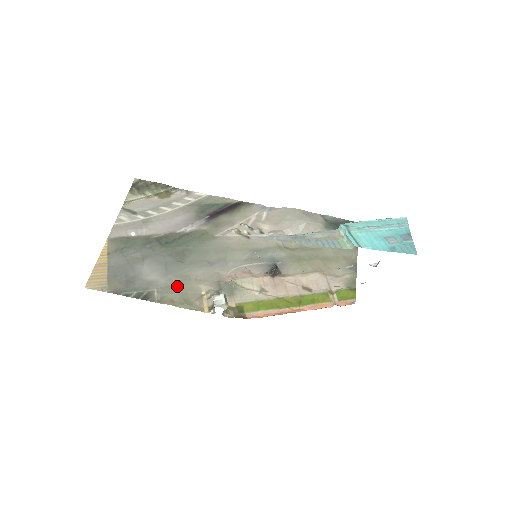
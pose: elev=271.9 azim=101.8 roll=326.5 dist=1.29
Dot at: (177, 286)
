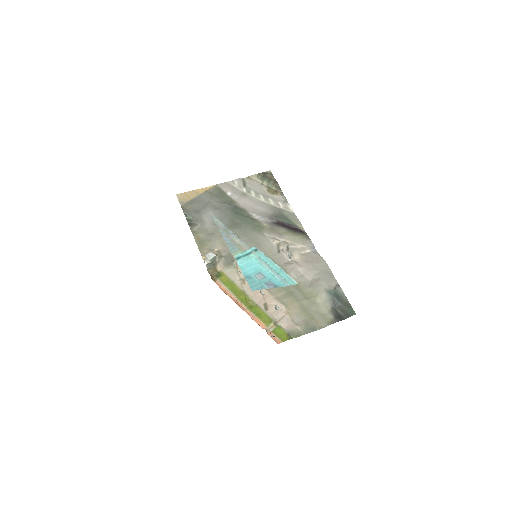
Dot at: (210, 234)
